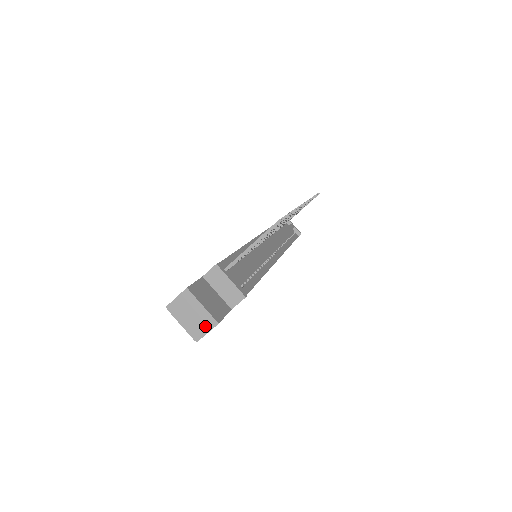
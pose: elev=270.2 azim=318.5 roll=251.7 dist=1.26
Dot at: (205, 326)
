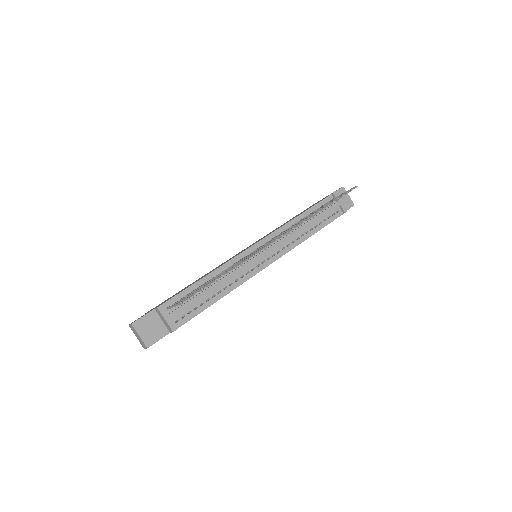
Dot at: (144, 345)
